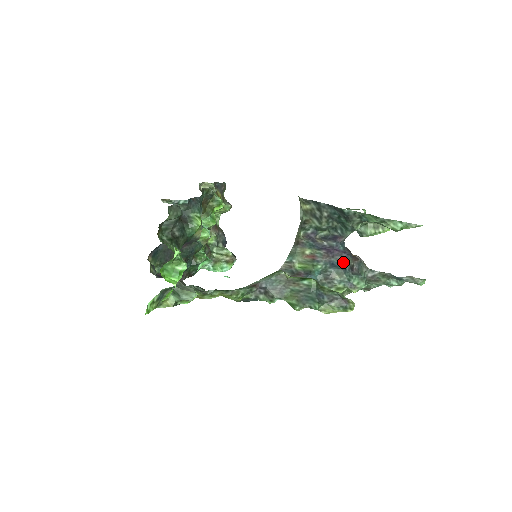
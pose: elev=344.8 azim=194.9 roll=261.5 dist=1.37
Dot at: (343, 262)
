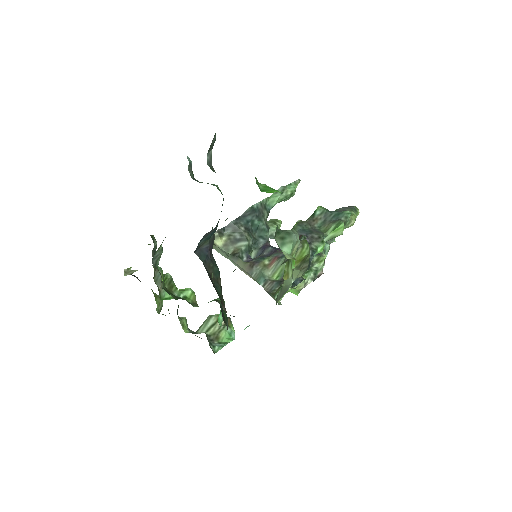
Dot at: occluded
